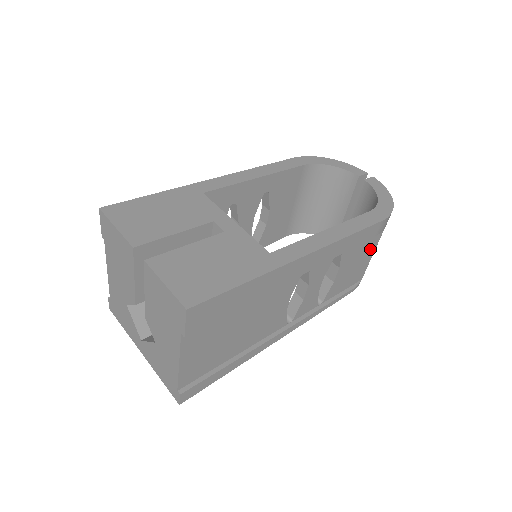
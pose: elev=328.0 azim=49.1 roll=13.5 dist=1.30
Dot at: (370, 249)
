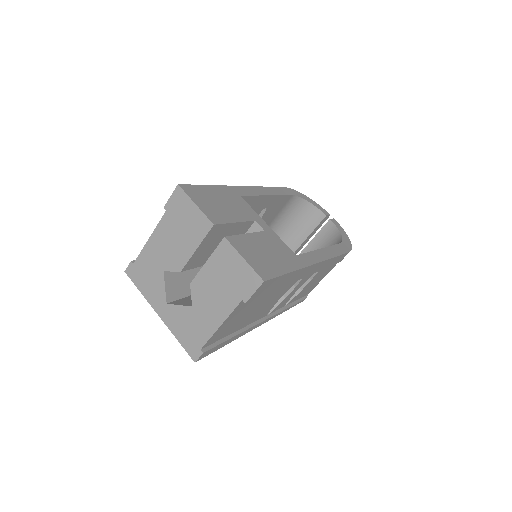
Dot at: (328, 271)
